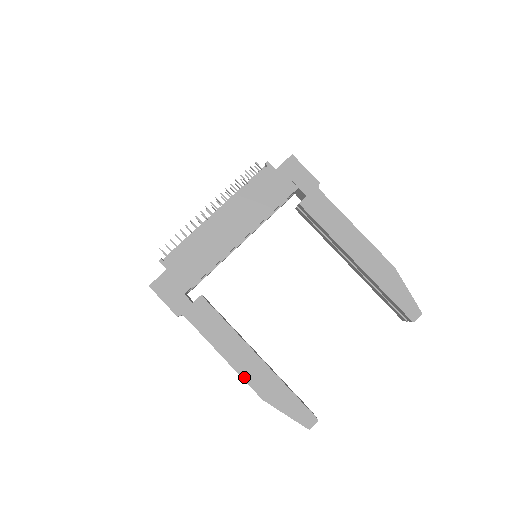
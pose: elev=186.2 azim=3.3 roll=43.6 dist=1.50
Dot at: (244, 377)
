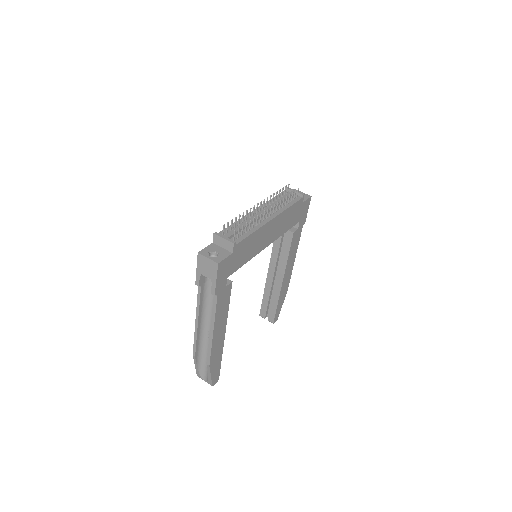
Dot at: (212, 349)
